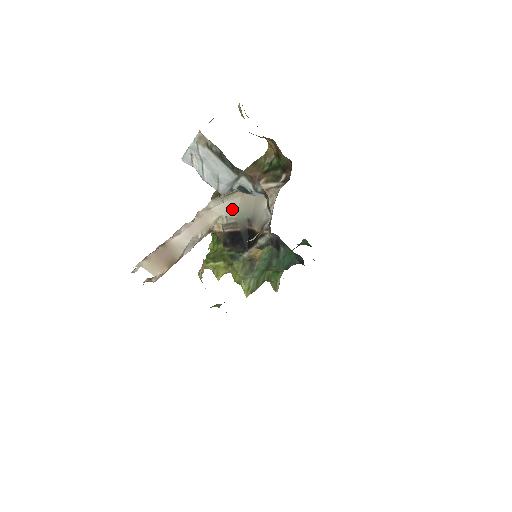
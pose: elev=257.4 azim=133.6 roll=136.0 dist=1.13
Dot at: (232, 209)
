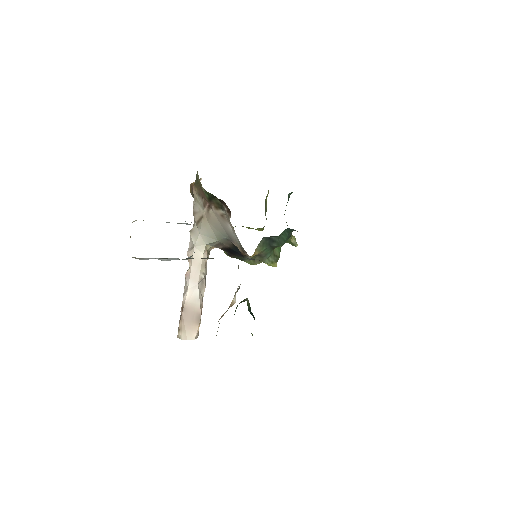
Dot at: (209, 235)
